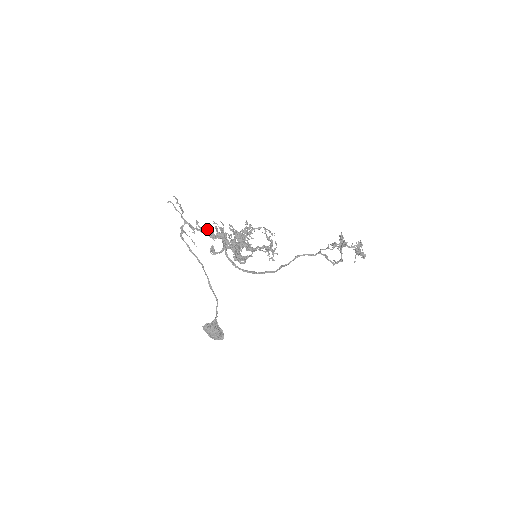
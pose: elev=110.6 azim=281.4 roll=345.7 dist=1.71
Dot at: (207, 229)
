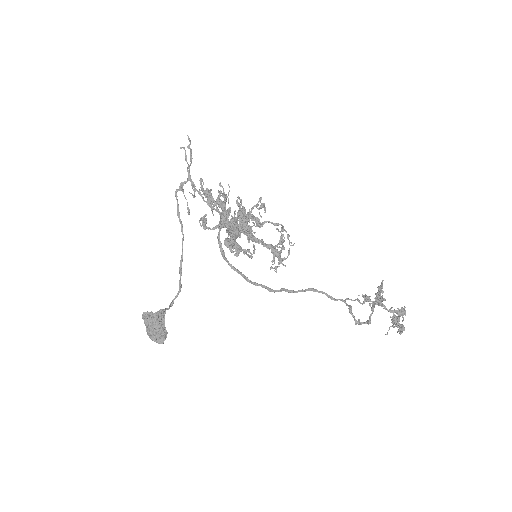
Dot at: (209, 193)
